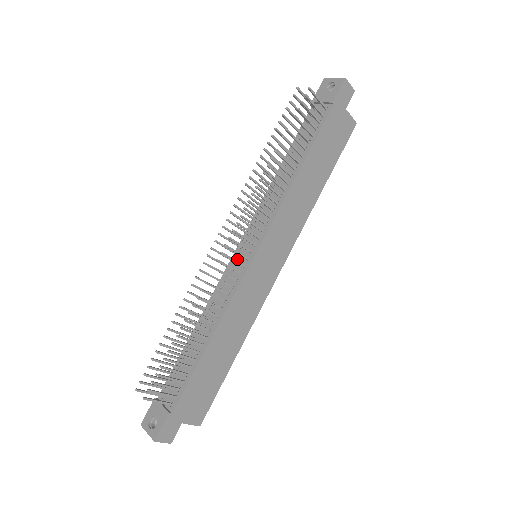
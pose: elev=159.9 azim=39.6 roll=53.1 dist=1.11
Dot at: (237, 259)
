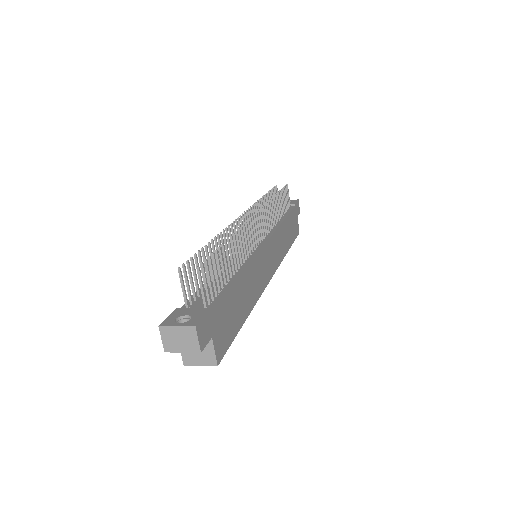
Dot at: occluded
